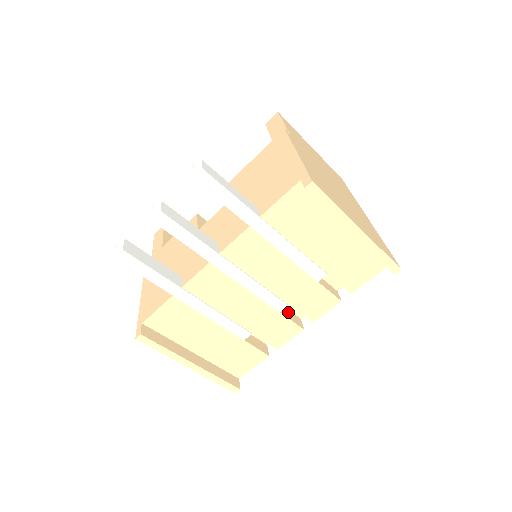
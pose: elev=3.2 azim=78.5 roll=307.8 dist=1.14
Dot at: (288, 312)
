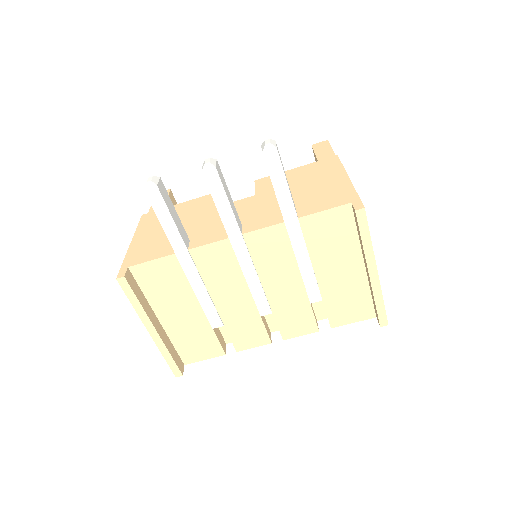
Dot at: (265, 320)
